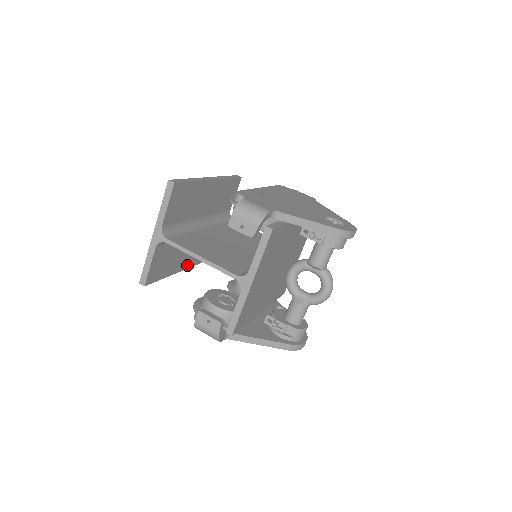
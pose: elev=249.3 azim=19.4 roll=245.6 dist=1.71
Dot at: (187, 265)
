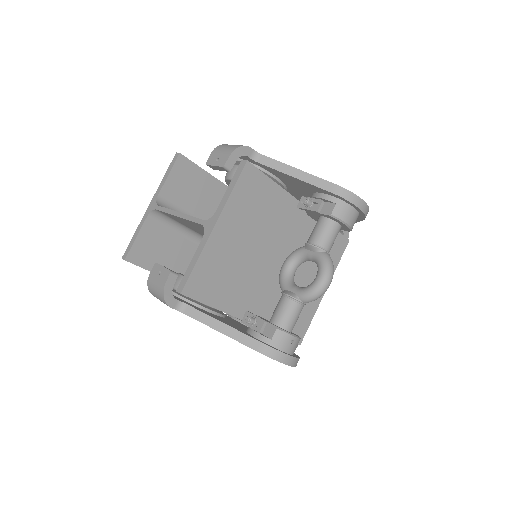
Dot at: occluded
